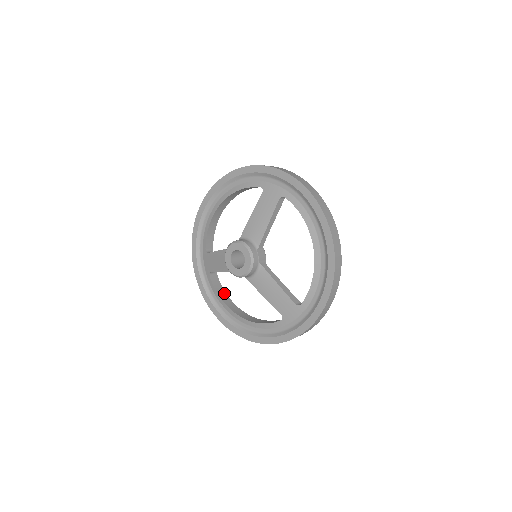
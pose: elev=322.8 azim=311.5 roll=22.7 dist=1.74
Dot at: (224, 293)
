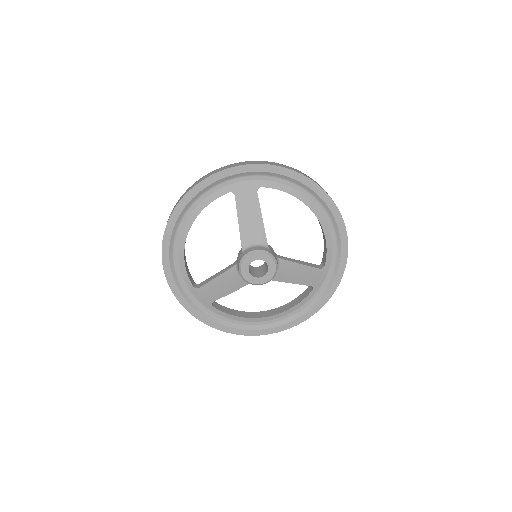
Dot at: (233, 311)
